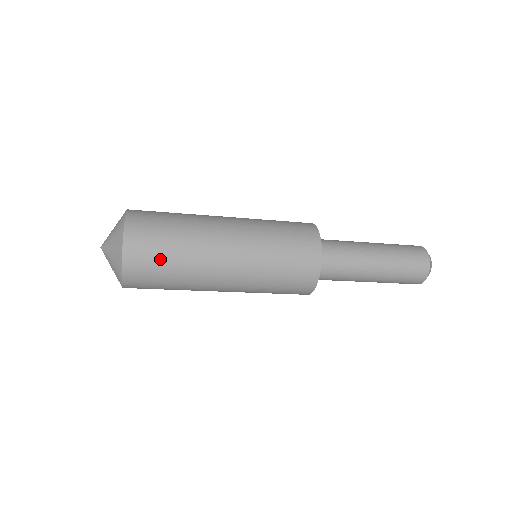
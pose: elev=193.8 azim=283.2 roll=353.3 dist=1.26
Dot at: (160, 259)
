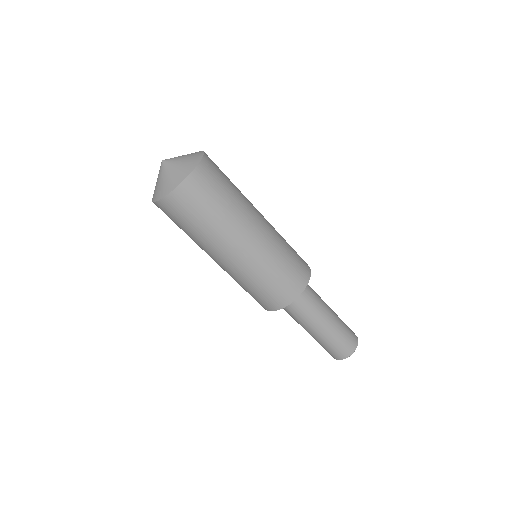
Dot at: (218, 190)
